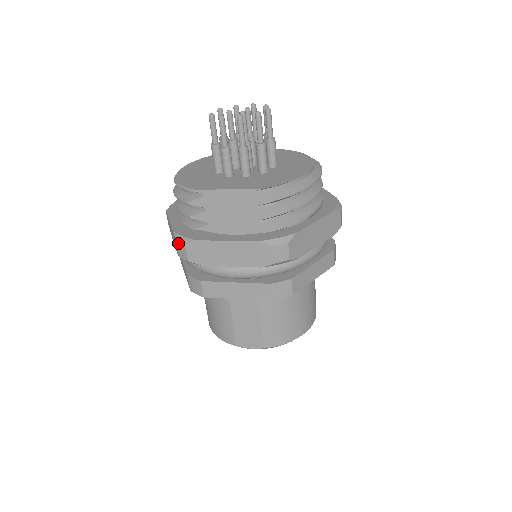
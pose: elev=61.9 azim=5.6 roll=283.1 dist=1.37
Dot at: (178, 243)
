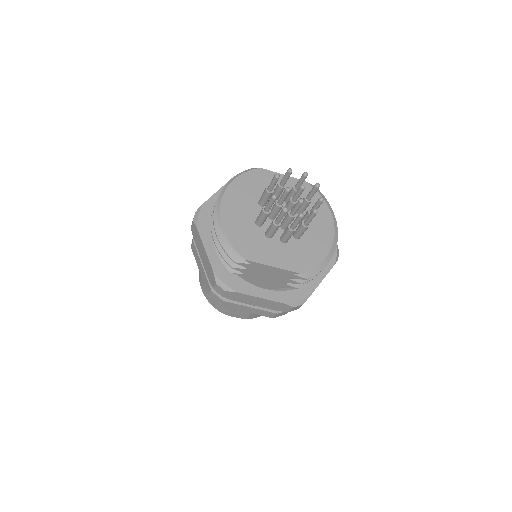
Dot at: (218, 286)
